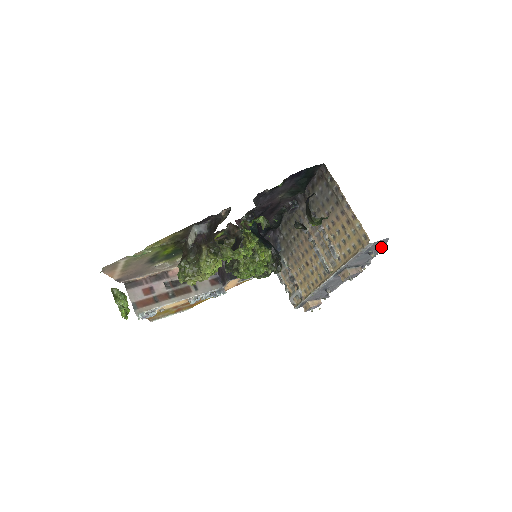
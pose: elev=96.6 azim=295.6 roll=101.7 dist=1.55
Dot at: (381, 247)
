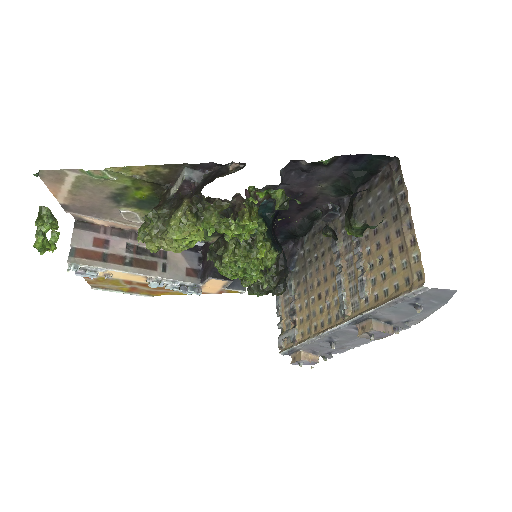
Dot at: (437, 304)
